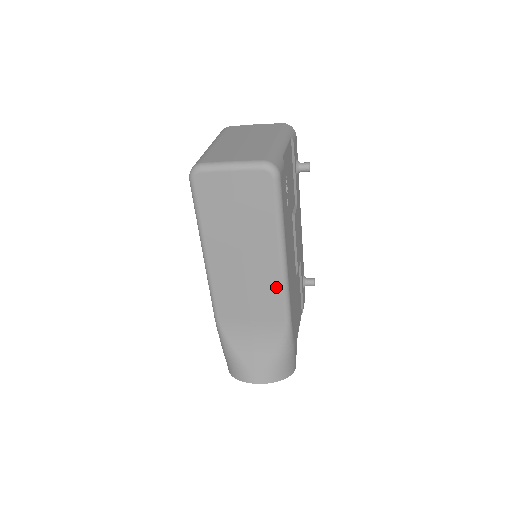
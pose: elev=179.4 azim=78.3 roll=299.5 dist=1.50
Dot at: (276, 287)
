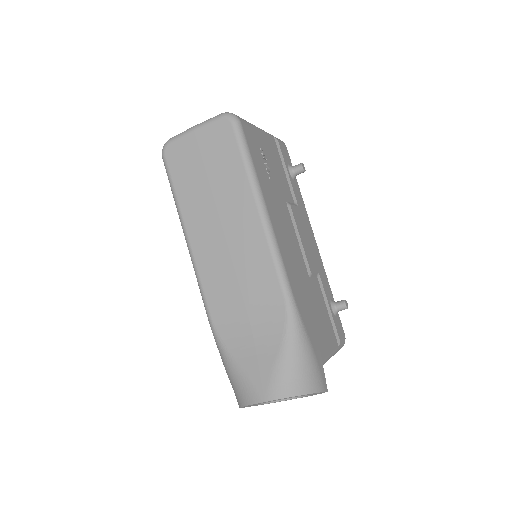
Dot at: (263, 251)
